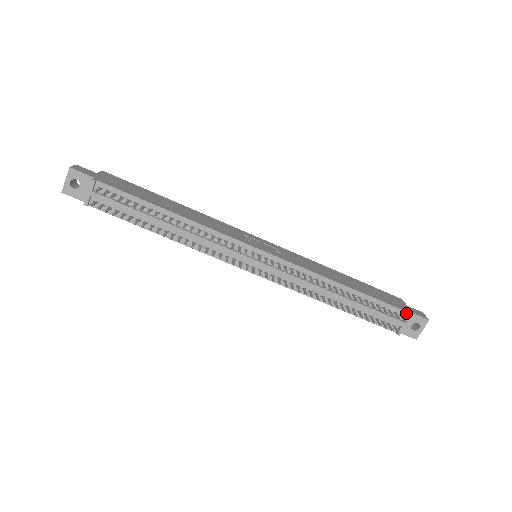
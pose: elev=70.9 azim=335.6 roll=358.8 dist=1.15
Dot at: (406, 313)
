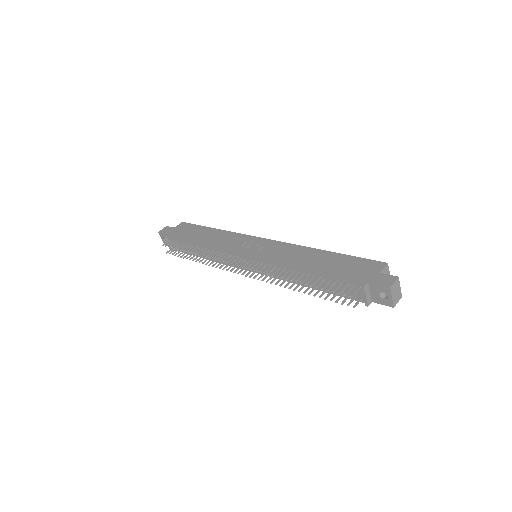
Dot at: (361, 285)
